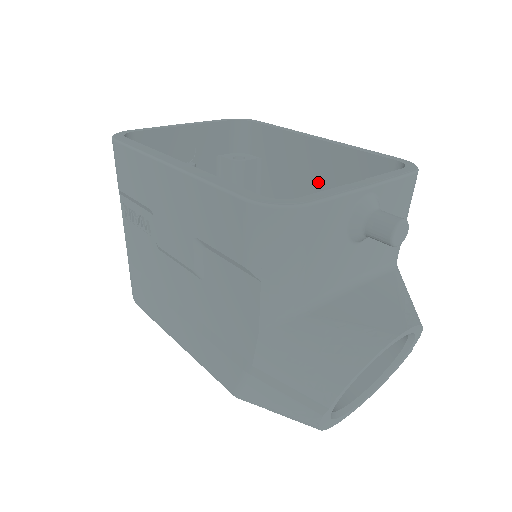
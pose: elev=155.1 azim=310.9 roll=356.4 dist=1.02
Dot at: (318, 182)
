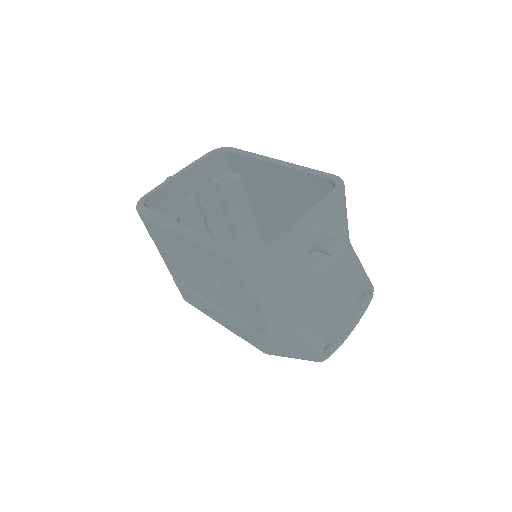
Dot at: (285, 191)
